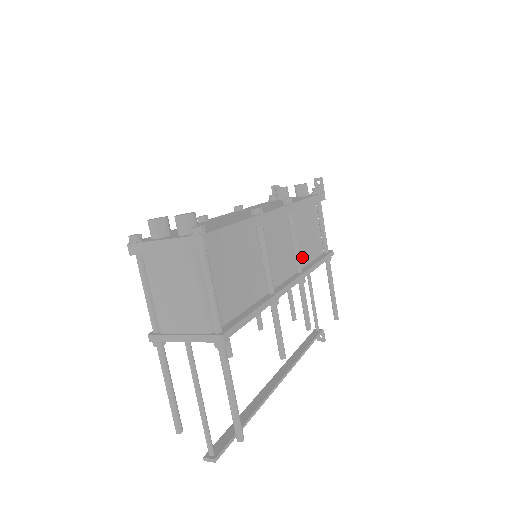
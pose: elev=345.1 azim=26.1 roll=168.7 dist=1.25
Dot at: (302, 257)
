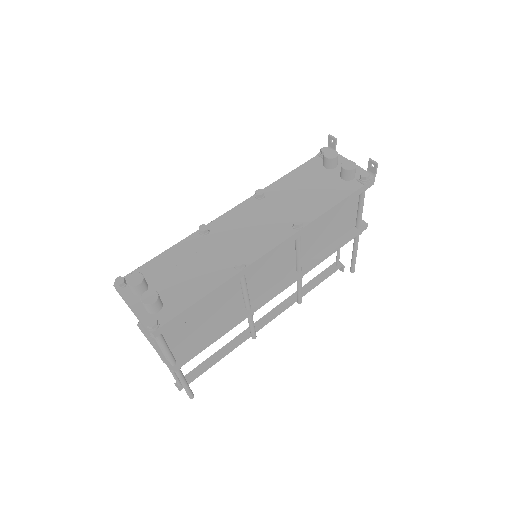
Dot at: (312, 251)
